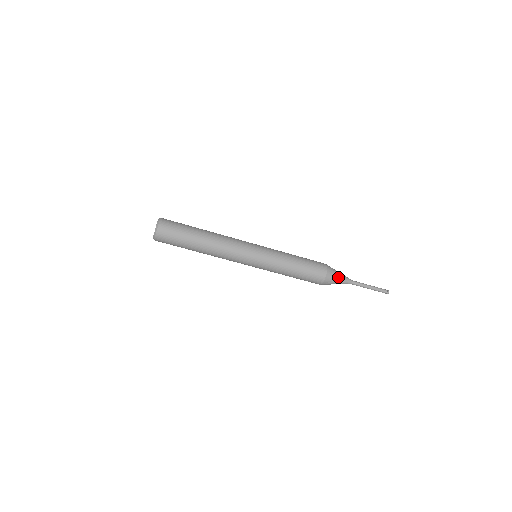
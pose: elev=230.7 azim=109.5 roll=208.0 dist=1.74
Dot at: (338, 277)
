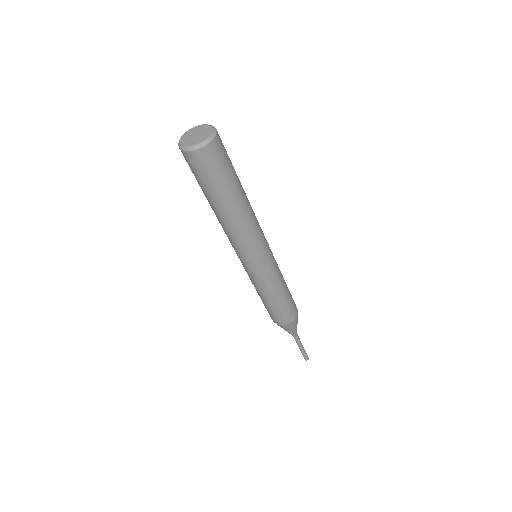
Dot at: (297, 323)
